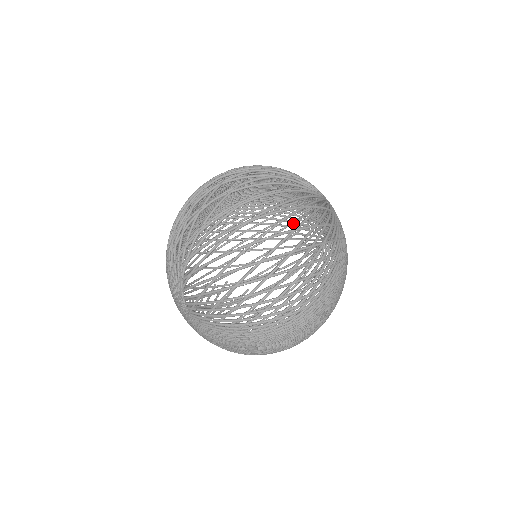
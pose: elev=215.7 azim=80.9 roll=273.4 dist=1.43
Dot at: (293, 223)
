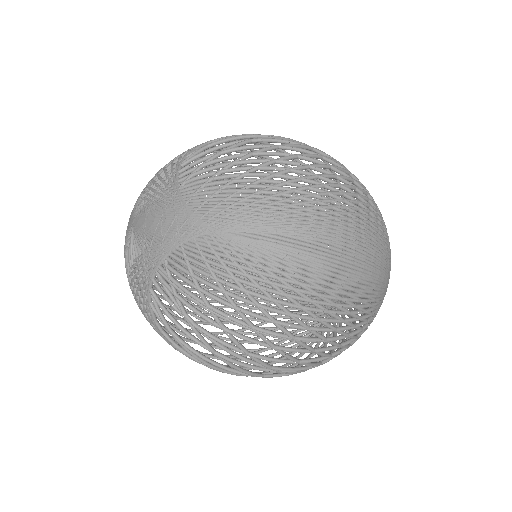
Dot at: (276, 317)
